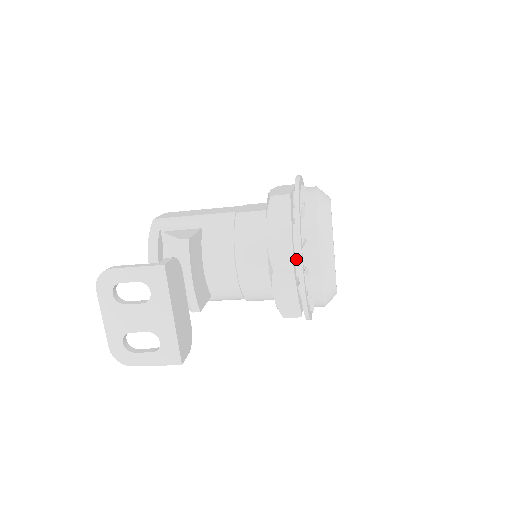
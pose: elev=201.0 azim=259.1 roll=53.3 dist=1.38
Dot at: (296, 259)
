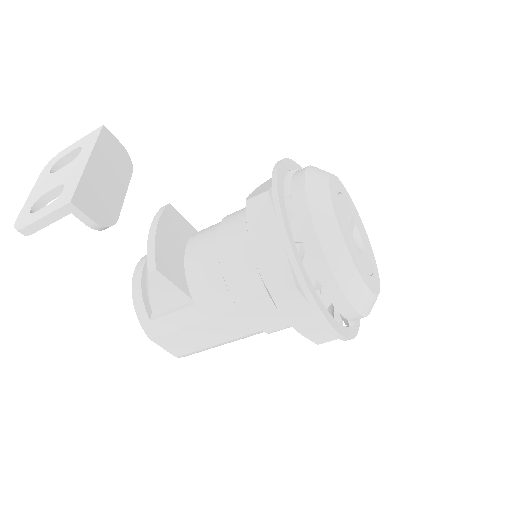
Dot at: occluded
